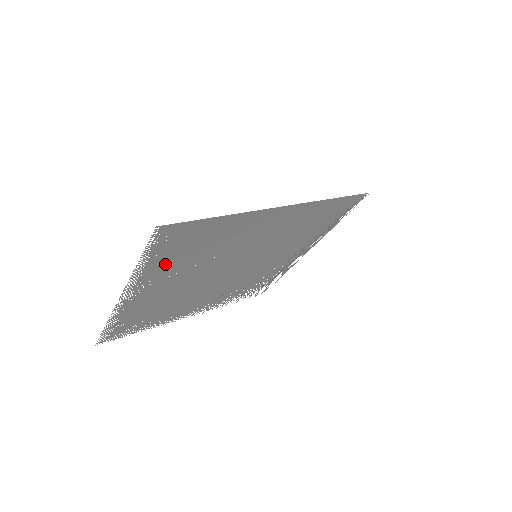
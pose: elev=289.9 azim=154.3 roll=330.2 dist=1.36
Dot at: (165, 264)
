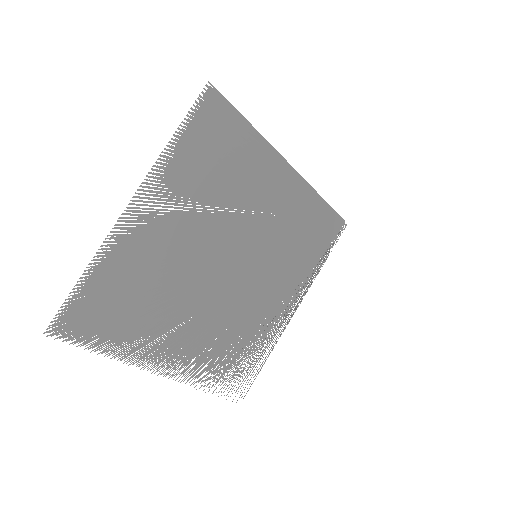
Dot at: (190, 168)
